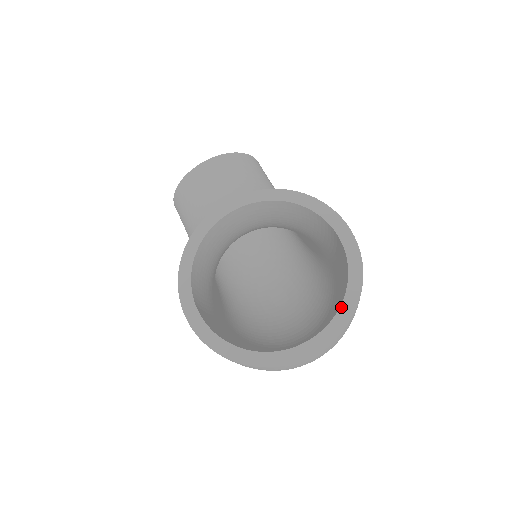
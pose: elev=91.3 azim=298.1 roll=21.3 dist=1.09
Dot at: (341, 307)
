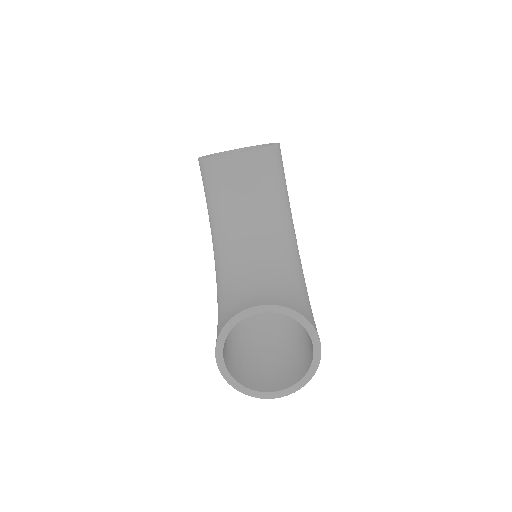
Dot at: (299, 382)
